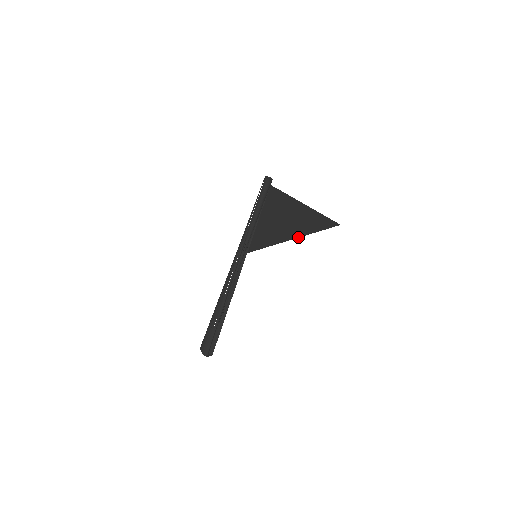
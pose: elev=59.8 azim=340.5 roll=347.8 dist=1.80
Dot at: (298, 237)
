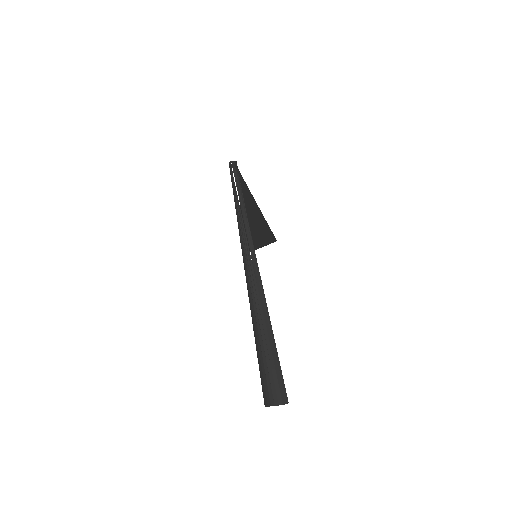
Dot at: (265, 245)
